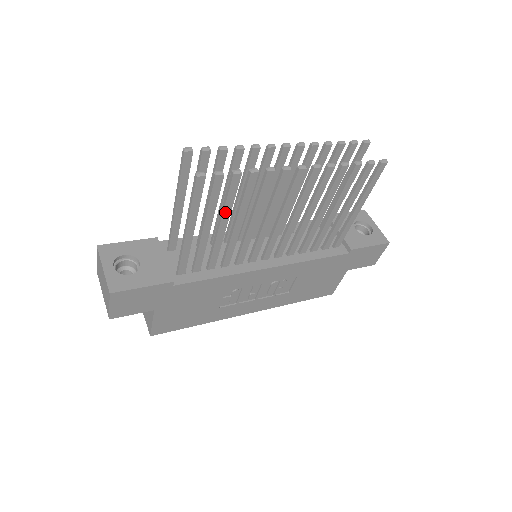
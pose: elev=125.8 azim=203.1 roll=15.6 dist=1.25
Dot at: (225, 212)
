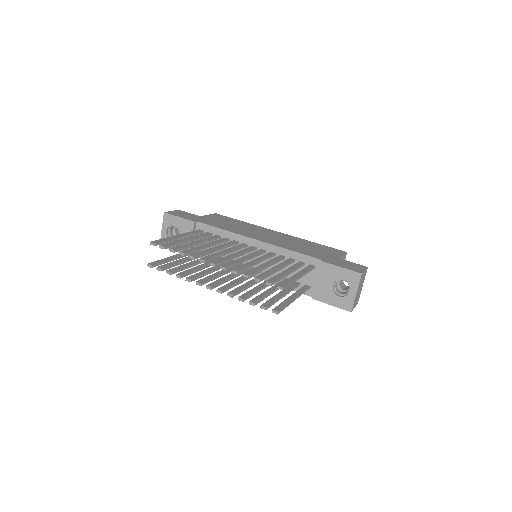
Dot at: occluded
